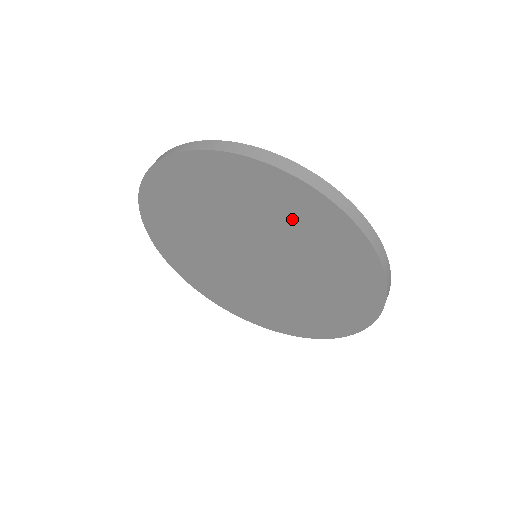
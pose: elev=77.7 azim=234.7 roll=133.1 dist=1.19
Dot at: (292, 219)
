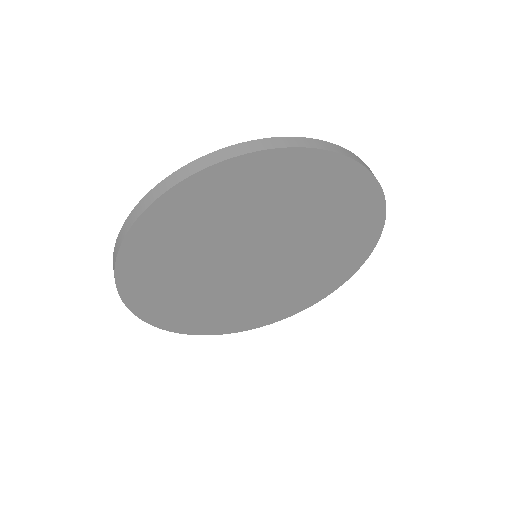
Dot at: (241, 200)
